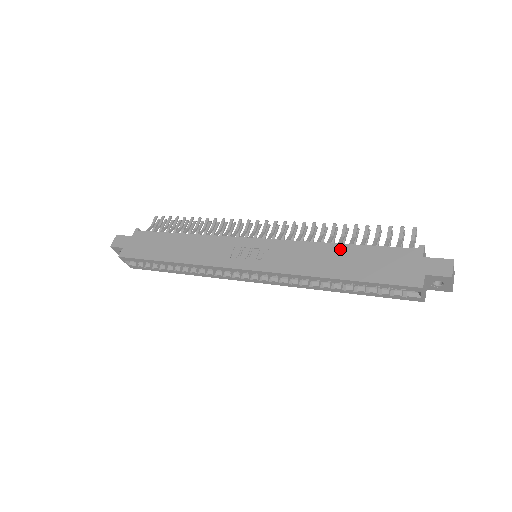
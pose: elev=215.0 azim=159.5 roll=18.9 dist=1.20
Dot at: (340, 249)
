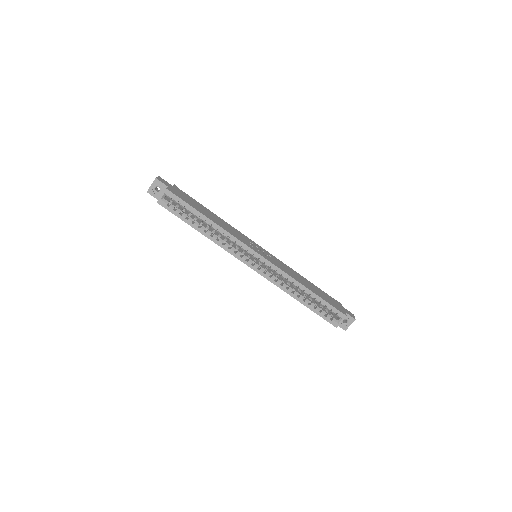
Dot at: (307, 281)
